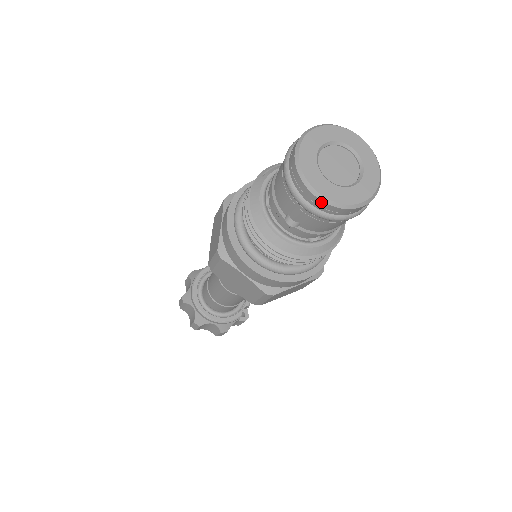
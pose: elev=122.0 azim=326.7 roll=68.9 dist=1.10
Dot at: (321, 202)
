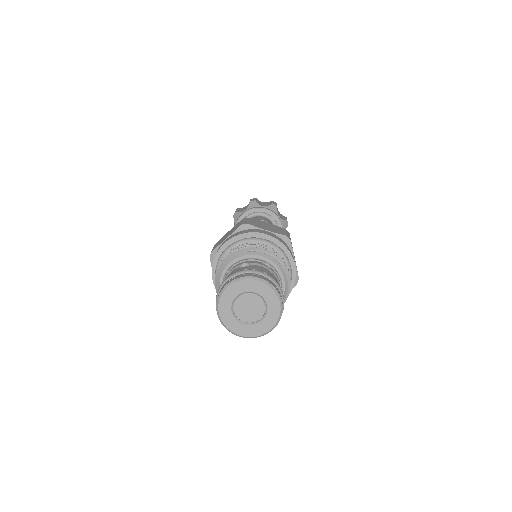
Dot at: (219, 318)
